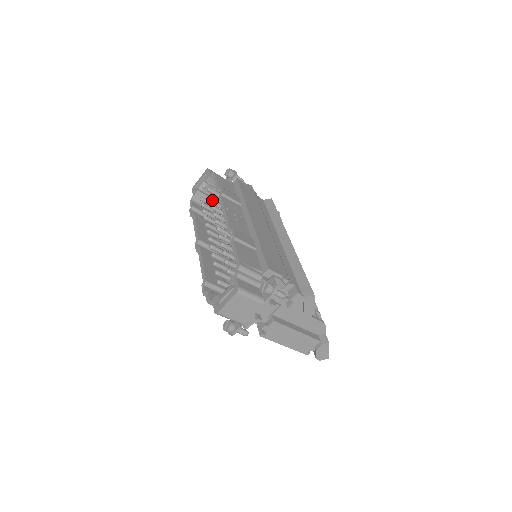
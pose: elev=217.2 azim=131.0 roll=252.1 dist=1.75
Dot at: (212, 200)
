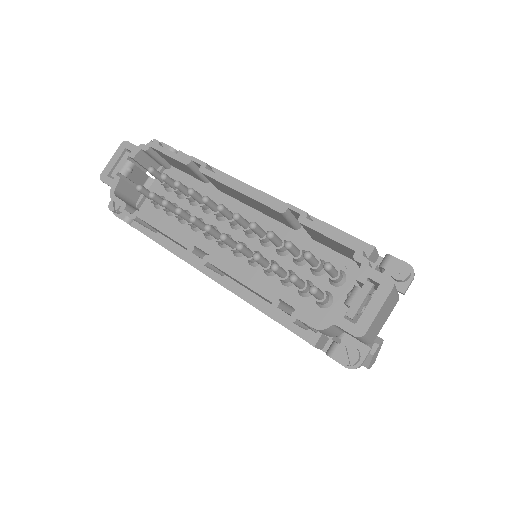
Dot at: (178, 181)
